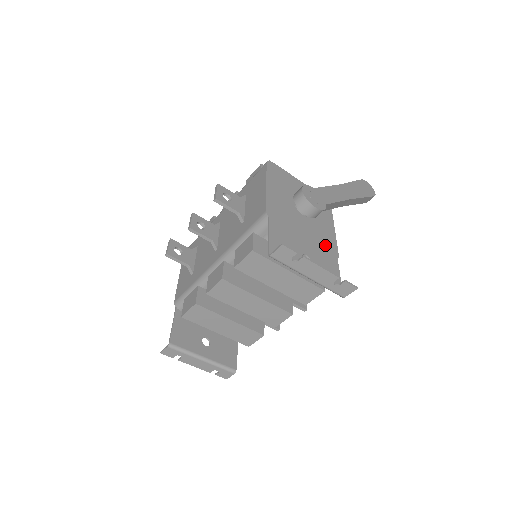
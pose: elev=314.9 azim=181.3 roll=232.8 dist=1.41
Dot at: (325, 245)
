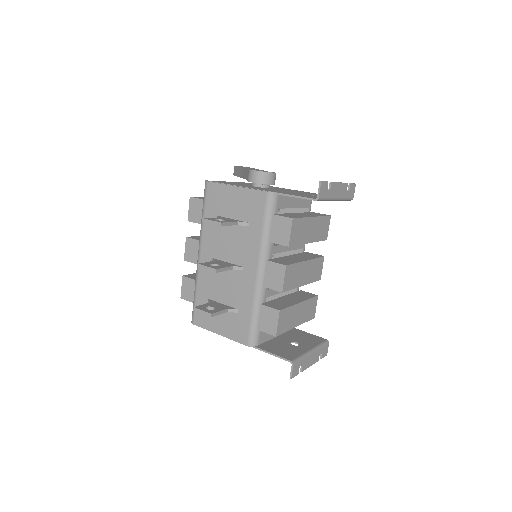
Dot at: occluded
